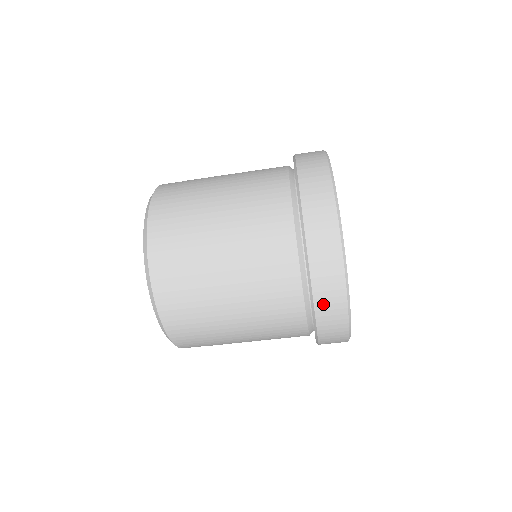
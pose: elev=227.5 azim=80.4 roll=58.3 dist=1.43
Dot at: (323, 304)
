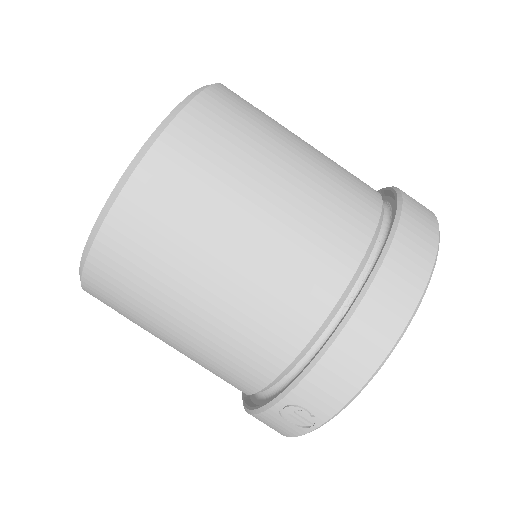
Dot at: (402, 253)
